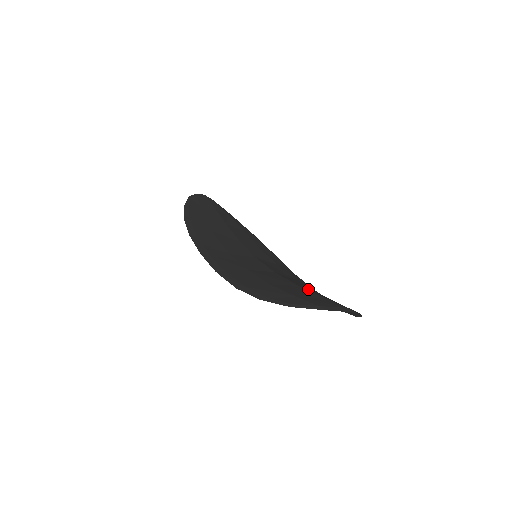
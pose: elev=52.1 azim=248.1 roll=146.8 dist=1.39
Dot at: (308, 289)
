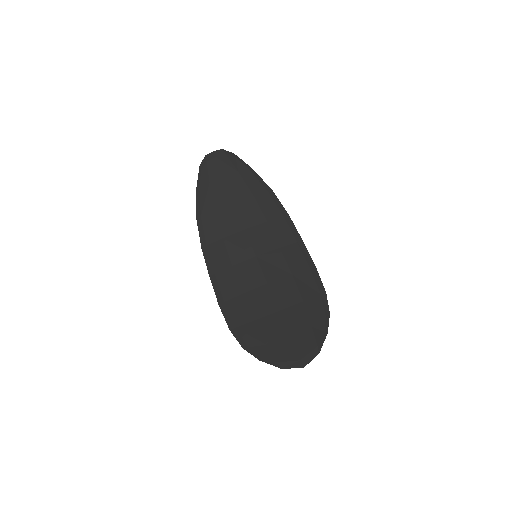
Dot at: (290, 306)
